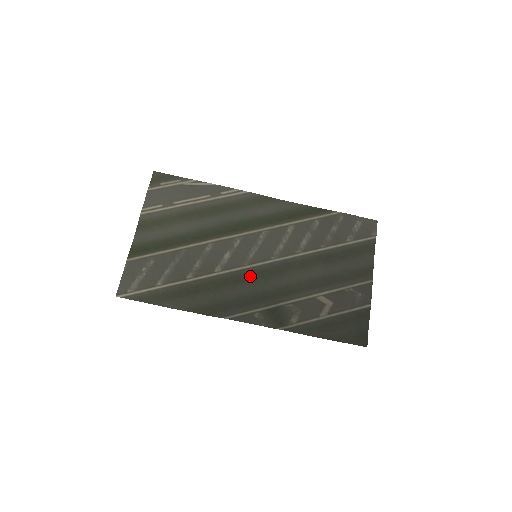
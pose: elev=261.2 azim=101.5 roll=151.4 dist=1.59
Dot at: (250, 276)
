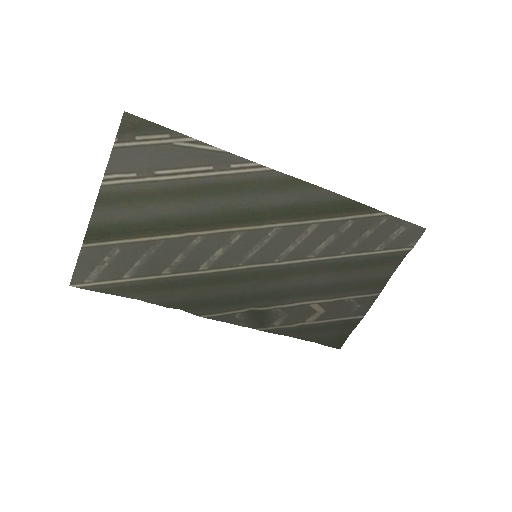
Dot at: (242, 277)
